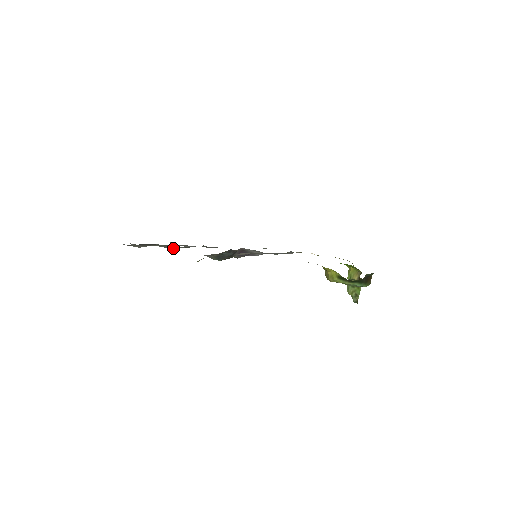
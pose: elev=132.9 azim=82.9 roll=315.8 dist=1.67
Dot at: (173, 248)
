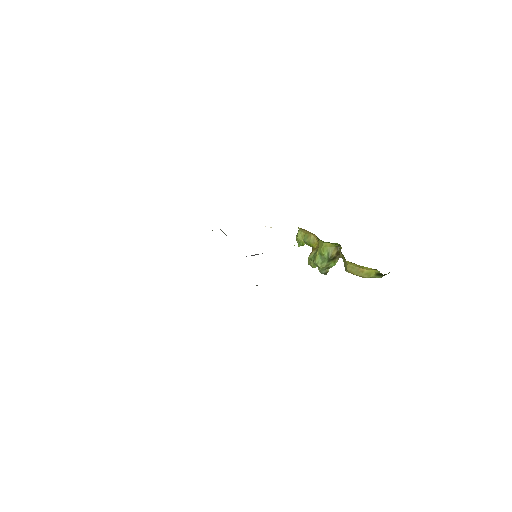
Dot at: occluded
